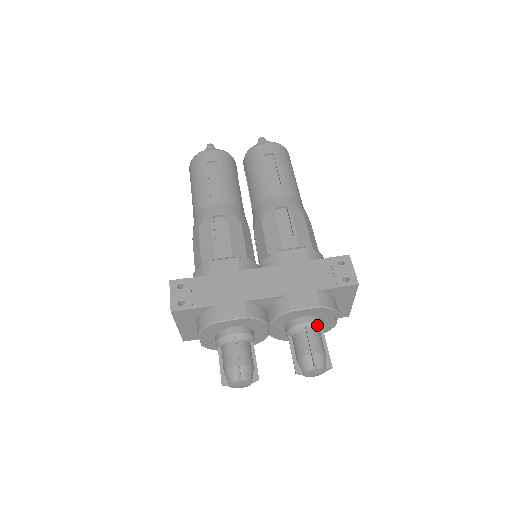
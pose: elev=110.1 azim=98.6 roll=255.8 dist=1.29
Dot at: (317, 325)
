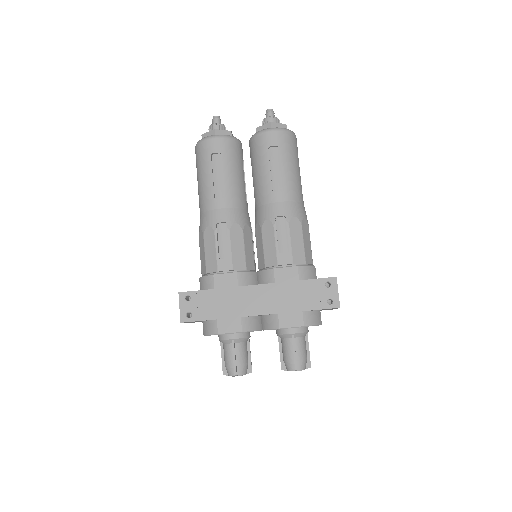
Dot at: (302, 334)
